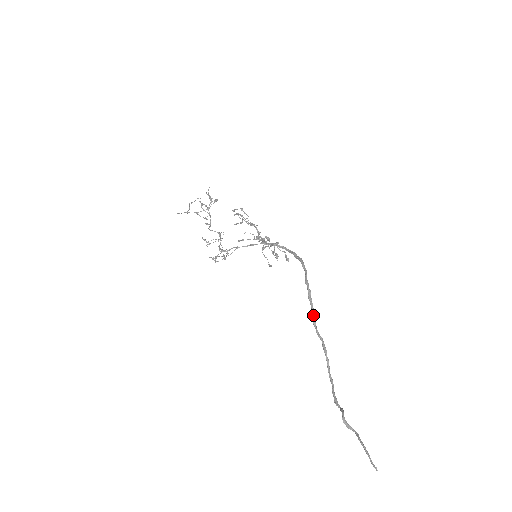
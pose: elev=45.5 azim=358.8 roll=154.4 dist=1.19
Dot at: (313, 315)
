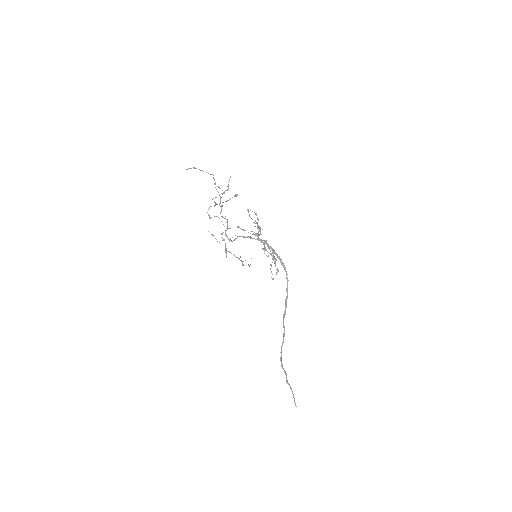
Dot at: (285, 313)
